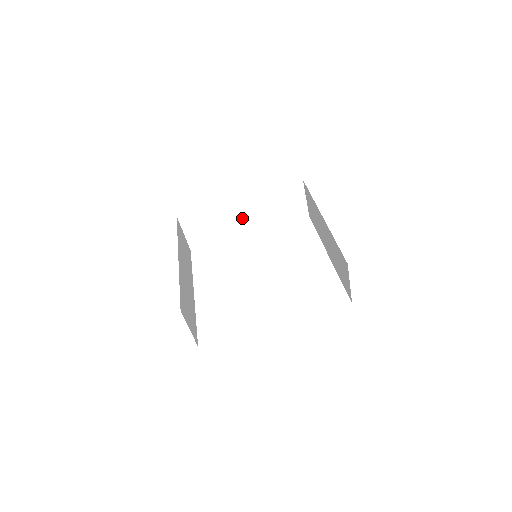
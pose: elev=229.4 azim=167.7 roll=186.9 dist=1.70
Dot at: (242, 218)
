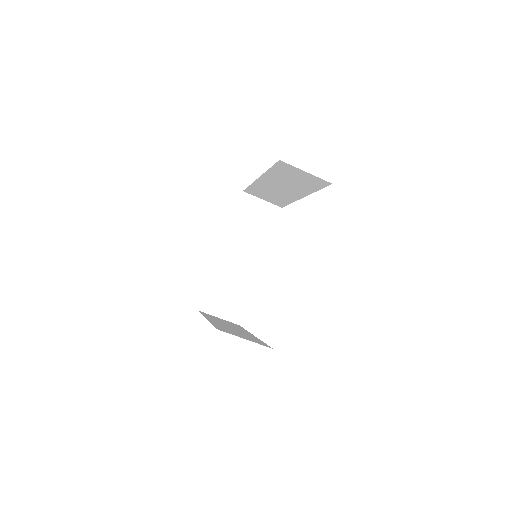
Dot at: (241, 261)
